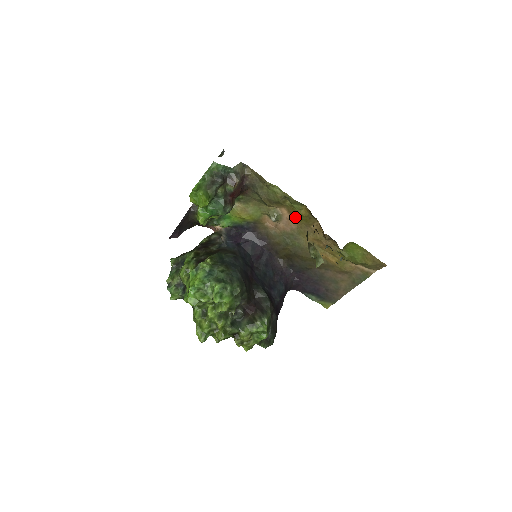
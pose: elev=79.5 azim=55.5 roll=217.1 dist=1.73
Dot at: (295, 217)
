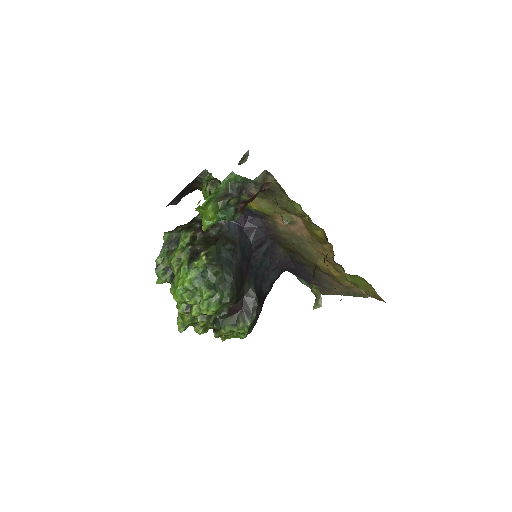
Dot at: (309, 231)
